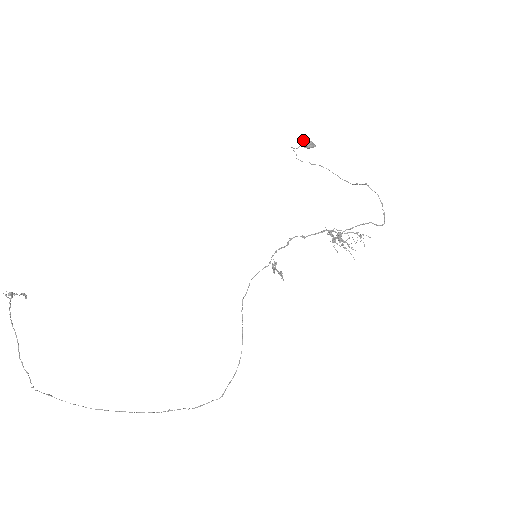
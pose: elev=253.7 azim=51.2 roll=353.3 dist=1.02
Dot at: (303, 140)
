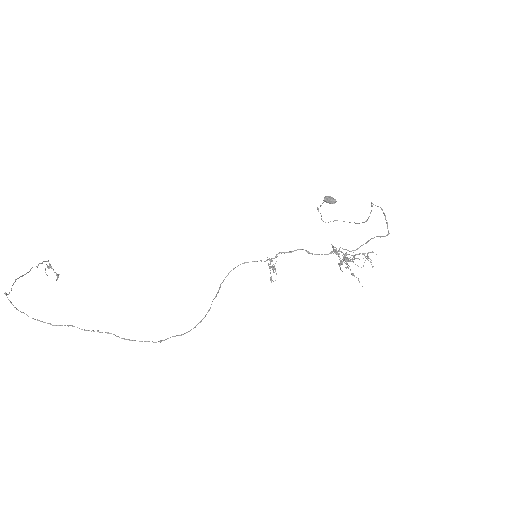
Dot at: (326, 196)
